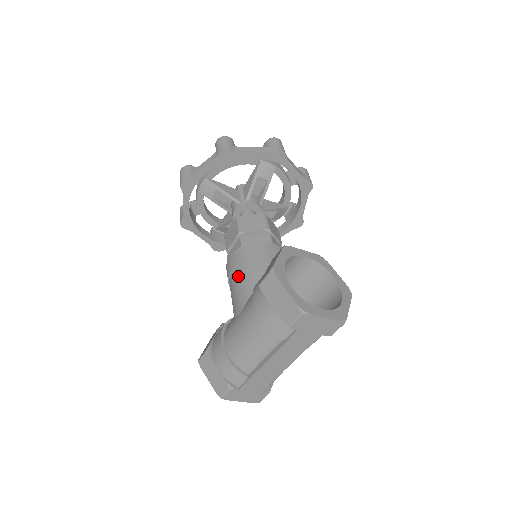
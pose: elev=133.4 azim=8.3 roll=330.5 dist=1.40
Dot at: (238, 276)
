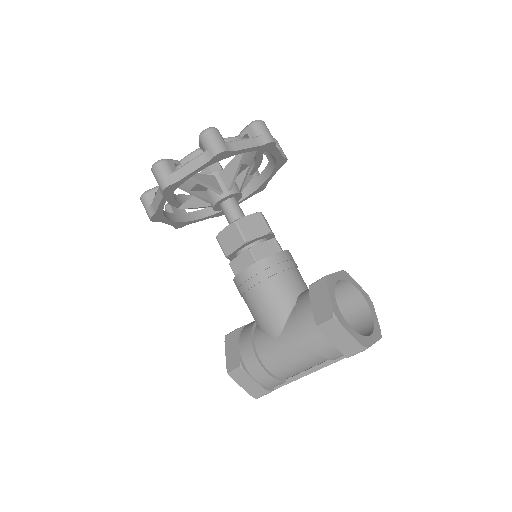
Dot at: (263, 296)
